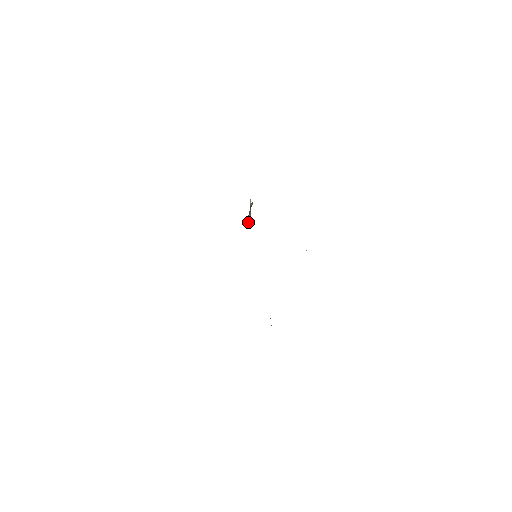
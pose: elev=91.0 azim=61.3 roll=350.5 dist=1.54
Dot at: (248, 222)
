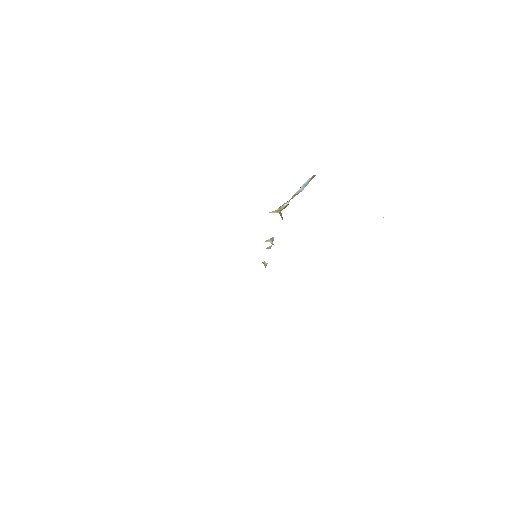
Dot at: (308, 181)
